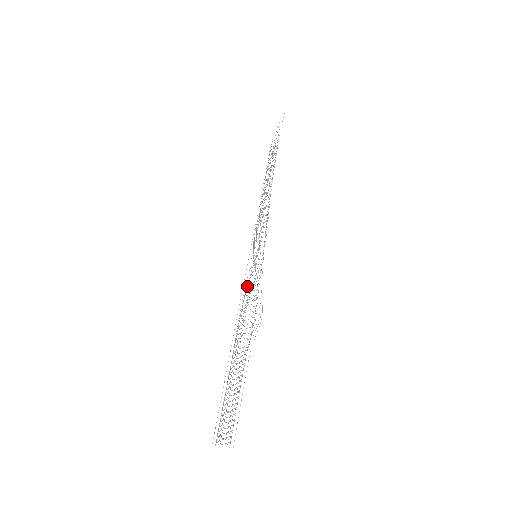
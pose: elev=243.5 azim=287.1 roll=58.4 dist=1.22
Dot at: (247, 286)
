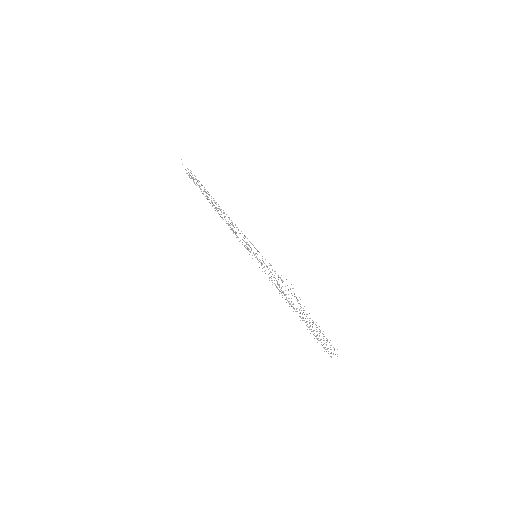
Dot at: occluded
